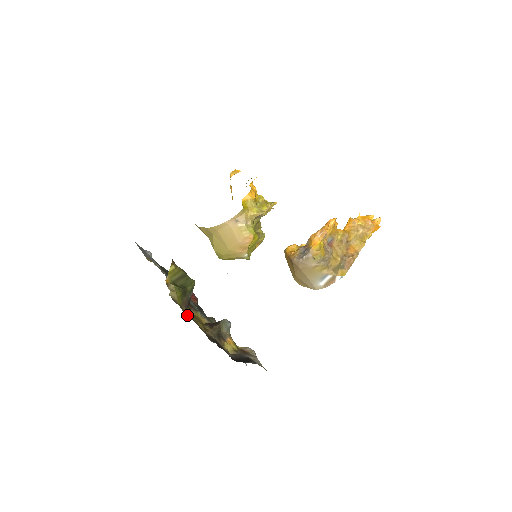
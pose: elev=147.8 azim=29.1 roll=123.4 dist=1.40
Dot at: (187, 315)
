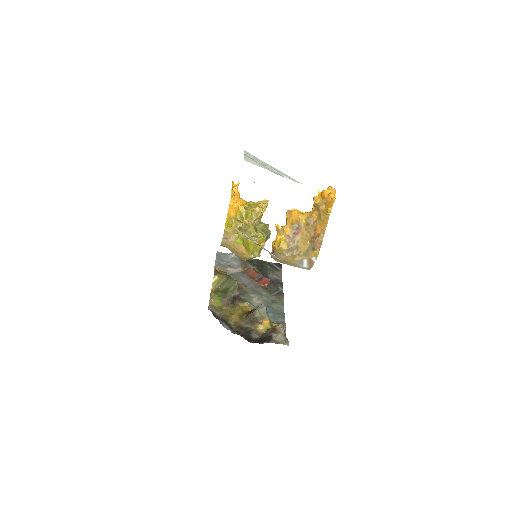
Dot at: (219, 315)
